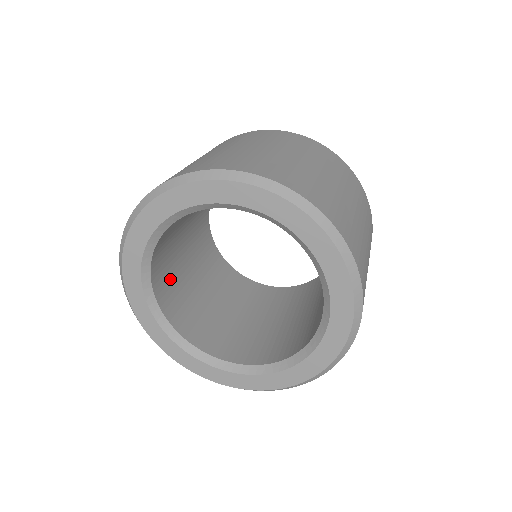
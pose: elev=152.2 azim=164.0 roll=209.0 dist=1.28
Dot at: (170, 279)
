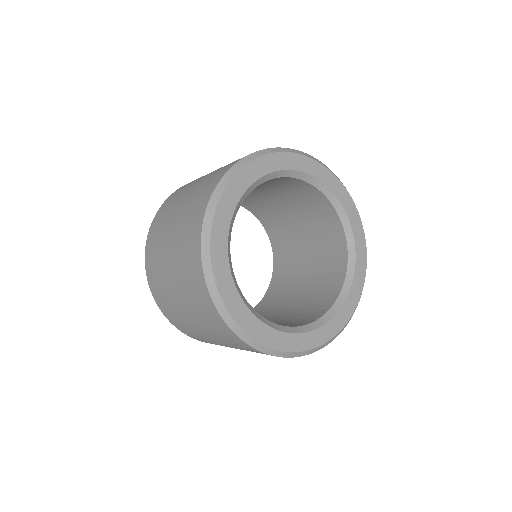
Dot at: occluded
